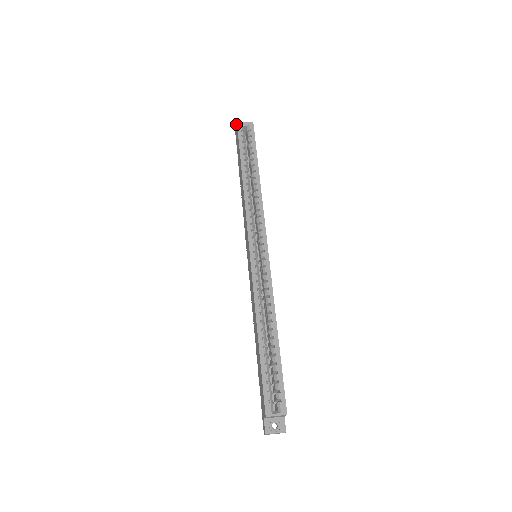
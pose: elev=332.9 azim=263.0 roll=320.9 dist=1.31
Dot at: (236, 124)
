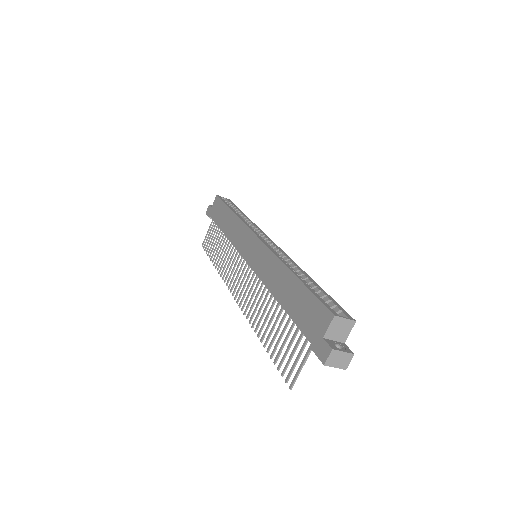
Dot at: (210, 205)
